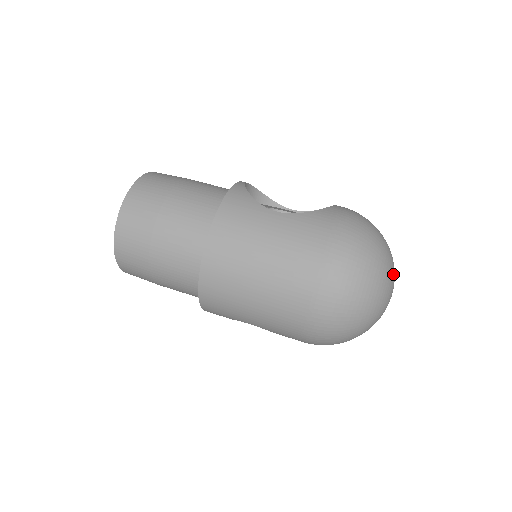
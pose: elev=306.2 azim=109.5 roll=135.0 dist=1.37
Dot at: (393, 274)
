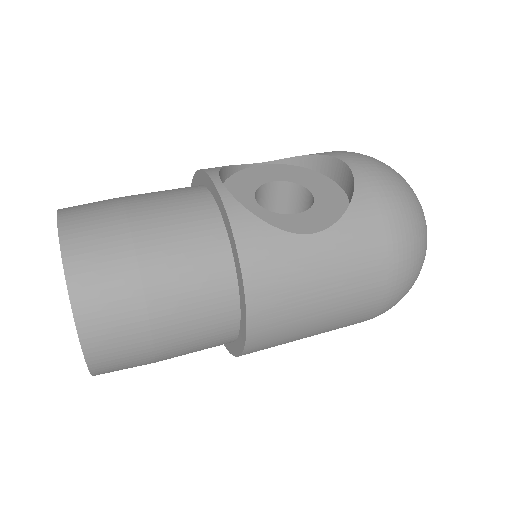
Dot at: occluded
